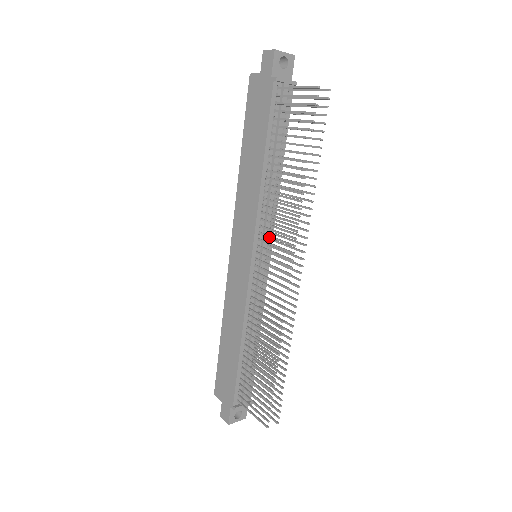
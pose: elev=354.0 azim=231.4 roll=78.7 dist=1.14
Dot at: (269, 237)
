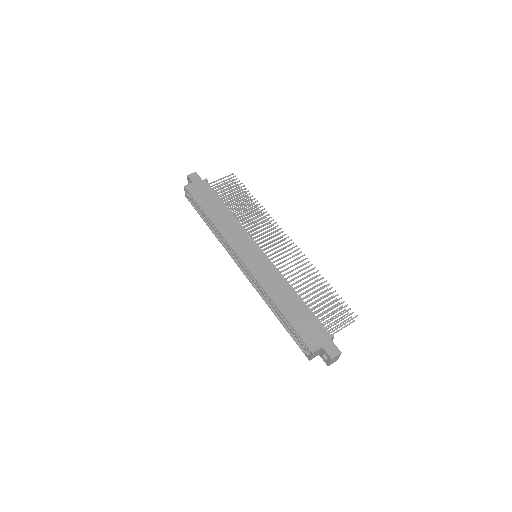
Dot at: (260, 234)
